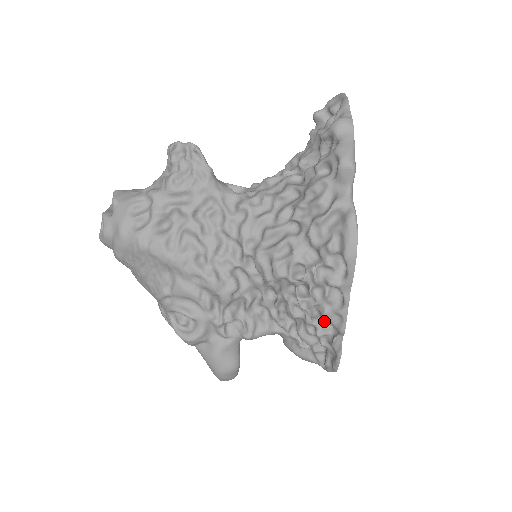
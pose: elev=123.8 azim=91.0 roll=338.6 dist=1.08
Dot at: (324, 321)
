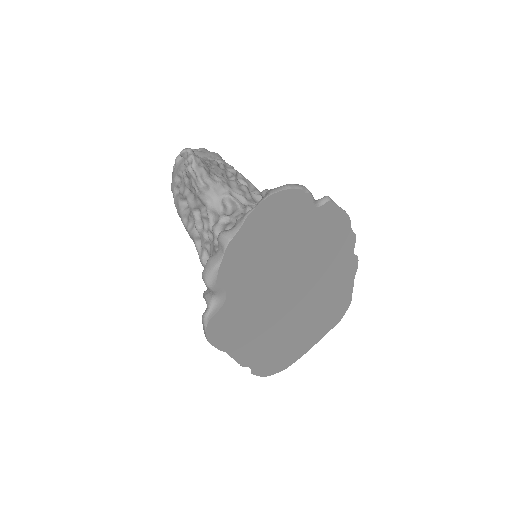
Dot at: occluded
